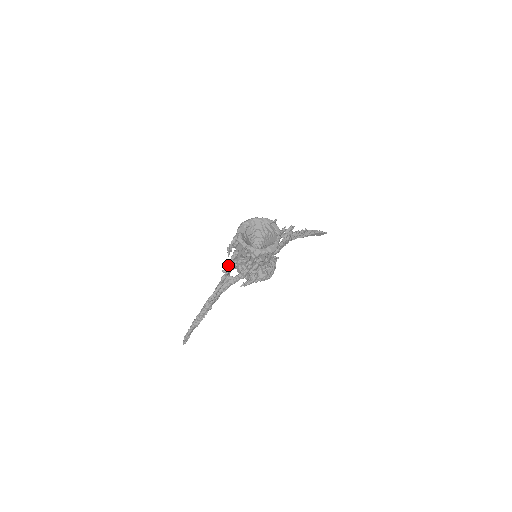
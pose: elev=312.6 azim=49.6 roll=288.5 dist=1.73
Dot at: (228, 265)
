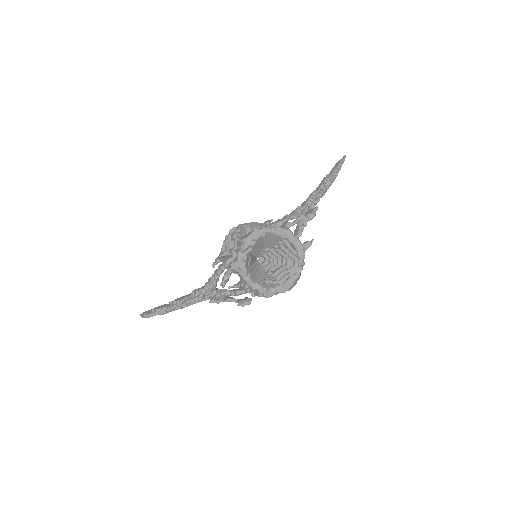
Dot at: (221, 301)
